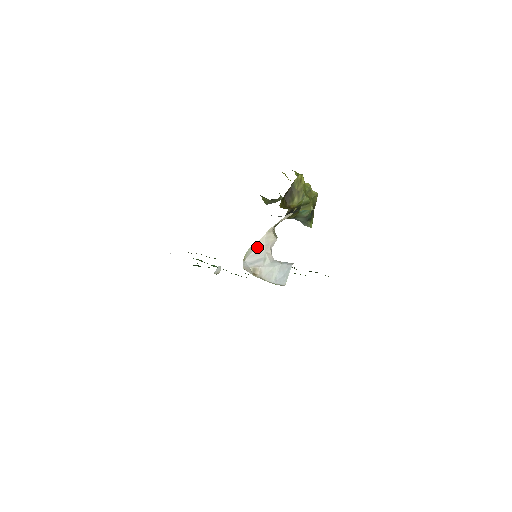
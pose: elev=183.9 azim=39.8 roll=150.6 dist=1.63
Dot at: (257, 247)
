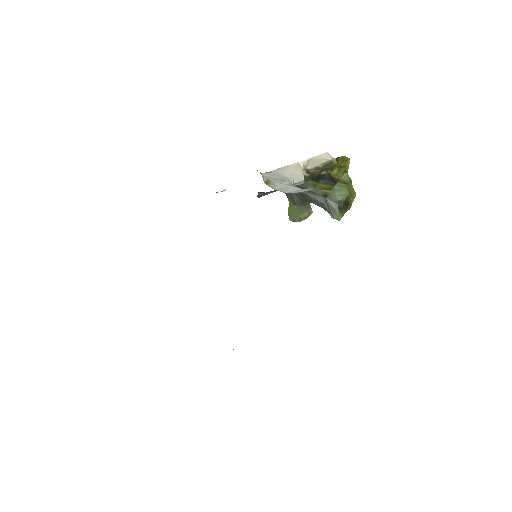
Dot at: (280, 171)
